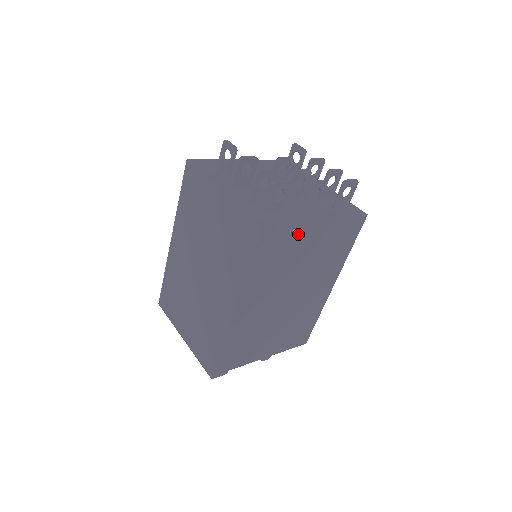
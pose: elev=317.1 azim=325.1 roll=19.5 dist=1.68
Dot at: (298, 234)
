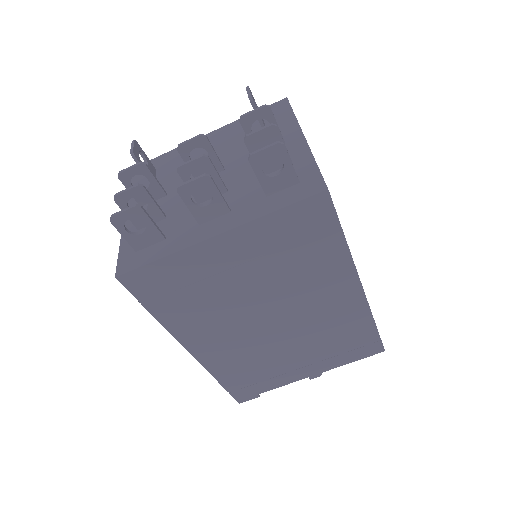
Dot at: (194, 263)
